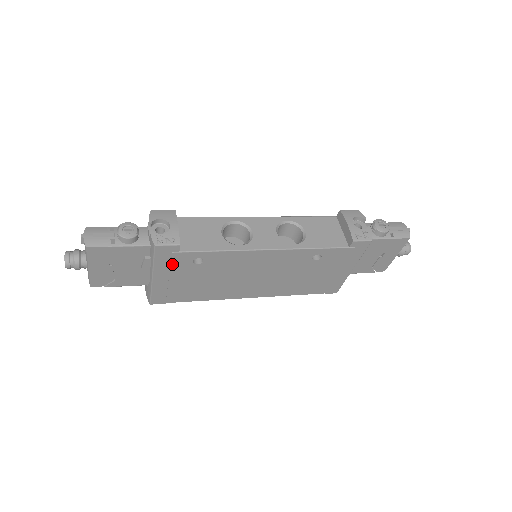
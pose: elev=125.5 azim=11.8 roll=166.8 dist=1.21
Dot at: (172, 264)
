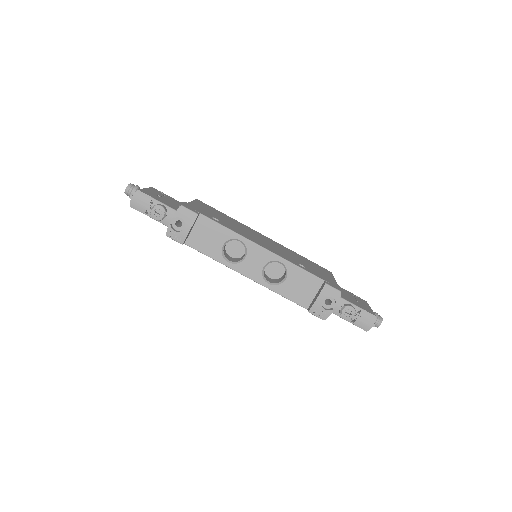
Dot at: occluded
